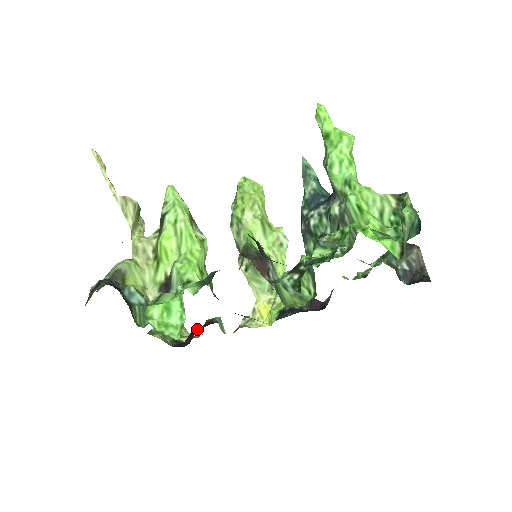
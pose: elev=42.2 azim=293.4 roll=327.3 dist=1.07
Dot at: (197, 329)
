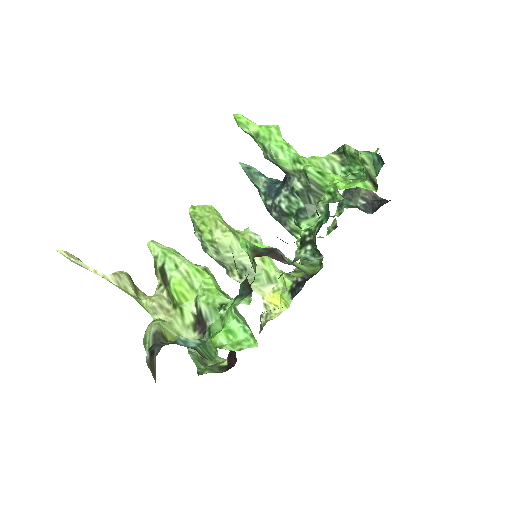
Dot at: occluded
